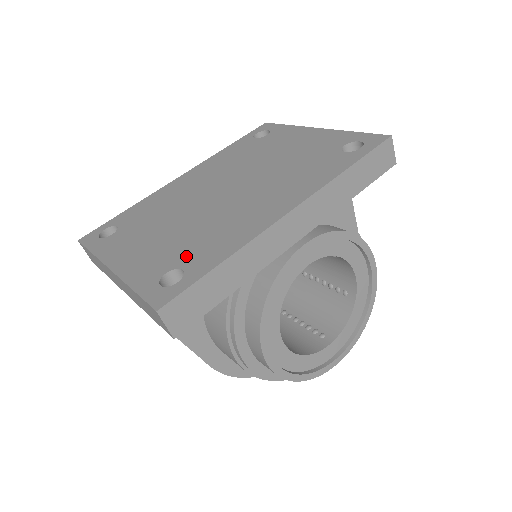
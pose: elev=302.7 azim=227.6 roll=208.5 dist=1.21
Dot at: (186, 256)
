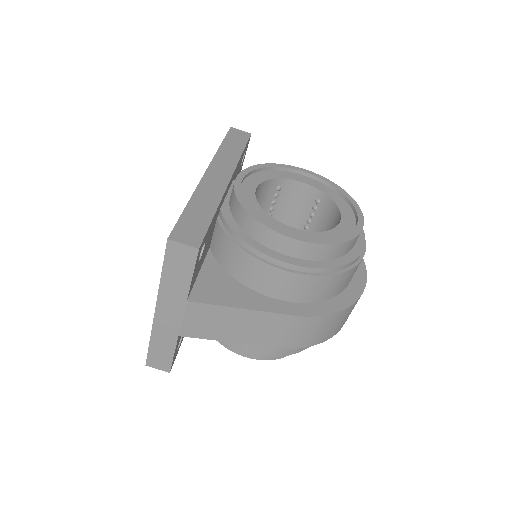
Dot at: occluded
